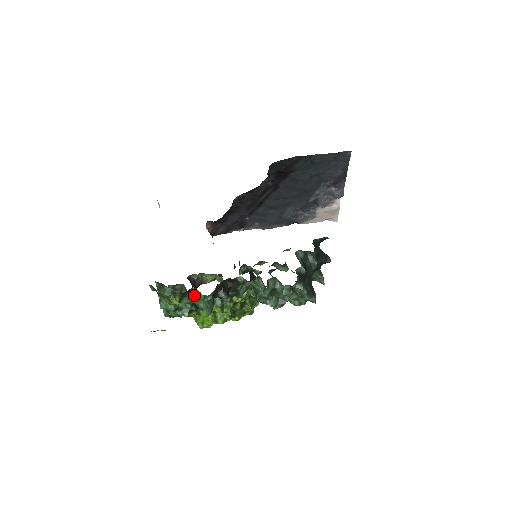
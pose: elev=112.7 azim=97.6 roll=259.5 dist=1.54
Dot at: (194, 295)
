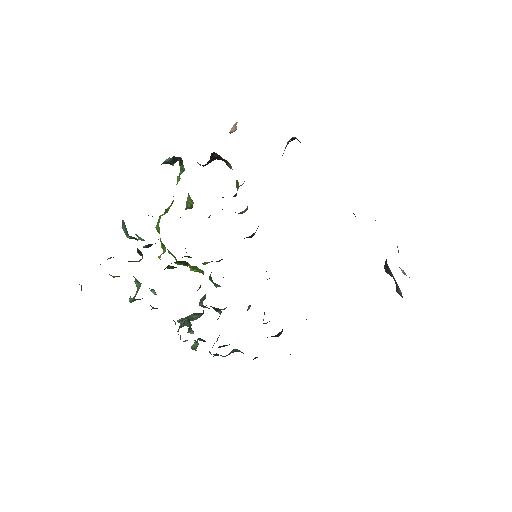
Dot at: occluded
